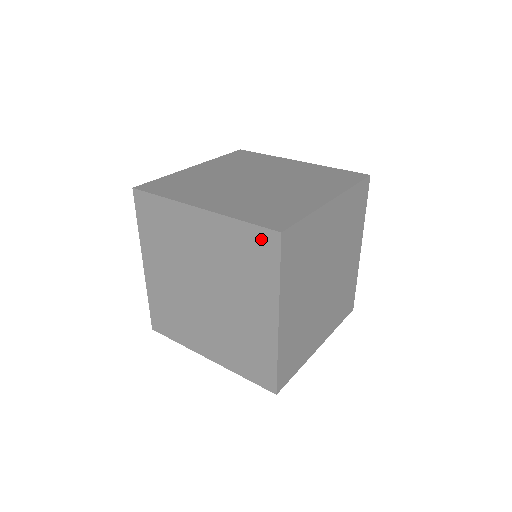
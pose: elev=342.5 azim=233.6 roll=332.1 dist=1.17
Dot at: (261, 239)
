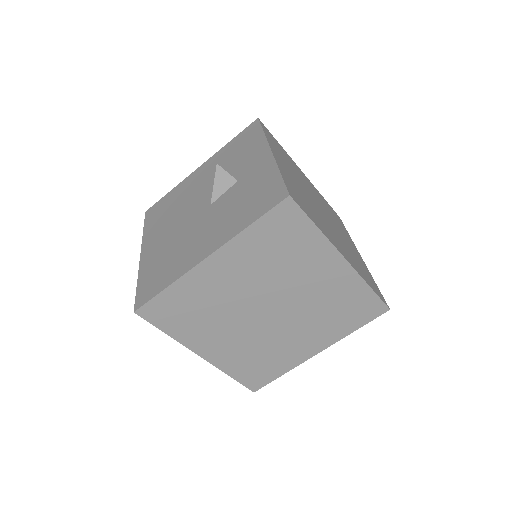
Dot at: (371, 306)
